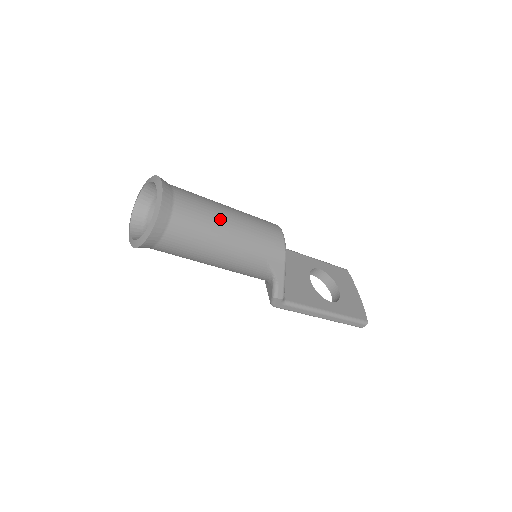
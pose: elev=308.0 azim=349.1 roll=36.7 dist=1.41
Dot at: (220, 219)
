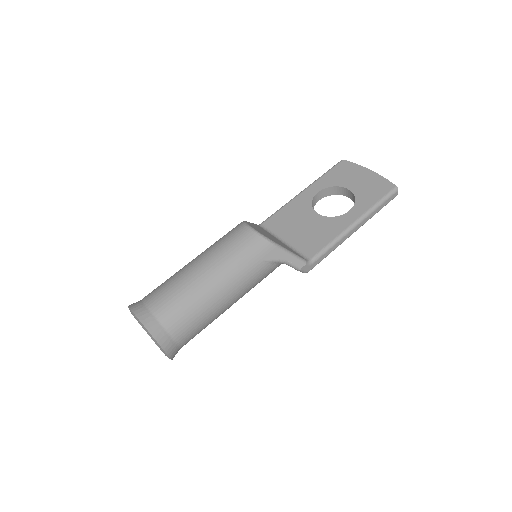
Dot at: (195, 283)
